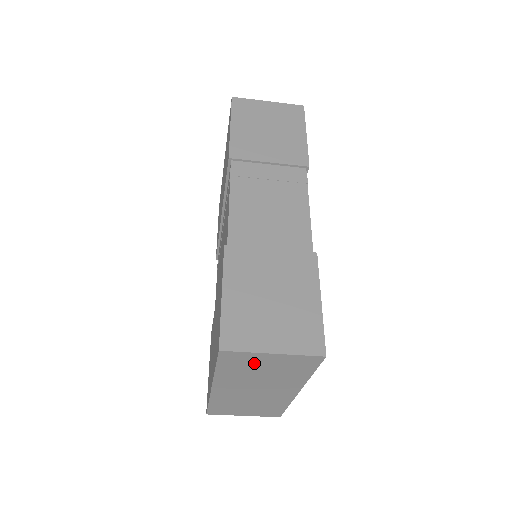
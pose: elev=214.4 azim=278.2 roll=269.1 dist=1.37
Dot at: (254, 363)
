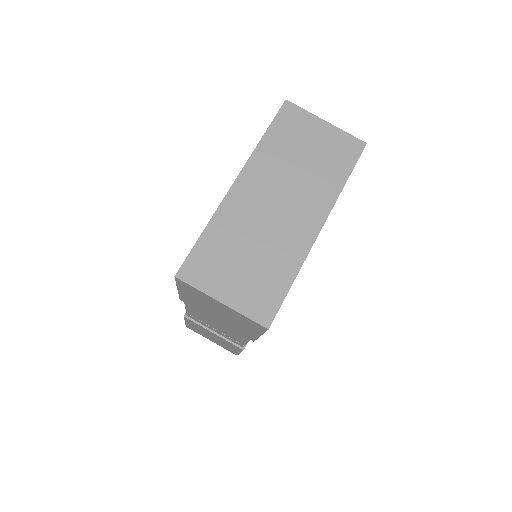
Dot at: (304, 134)
